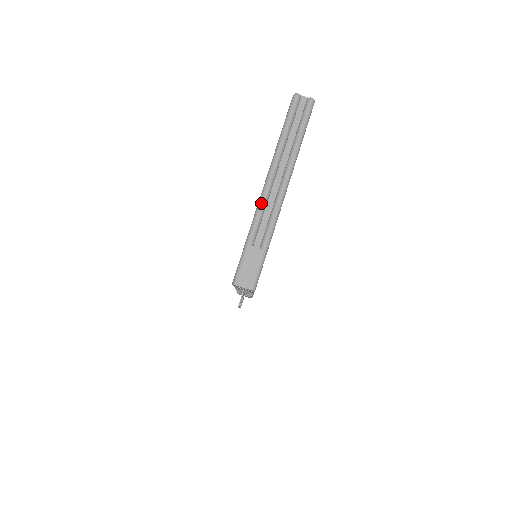
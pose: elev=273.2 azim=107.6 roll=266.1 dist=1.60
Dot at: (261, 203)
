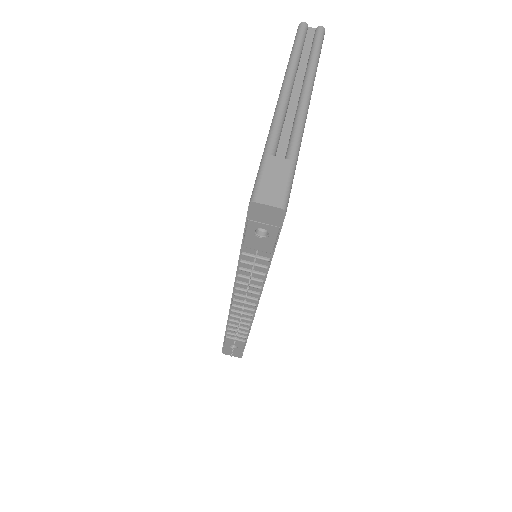
Dot at: (278, 111)
